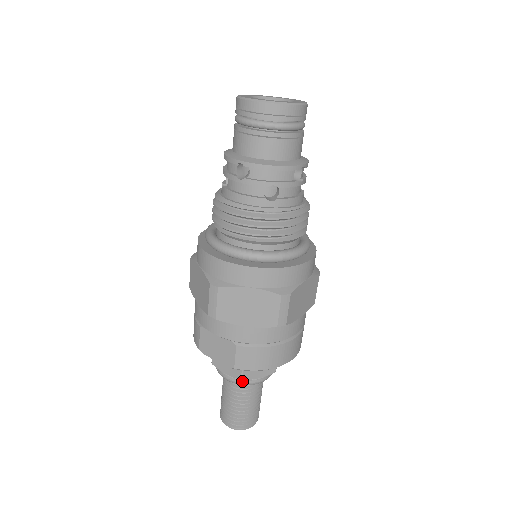
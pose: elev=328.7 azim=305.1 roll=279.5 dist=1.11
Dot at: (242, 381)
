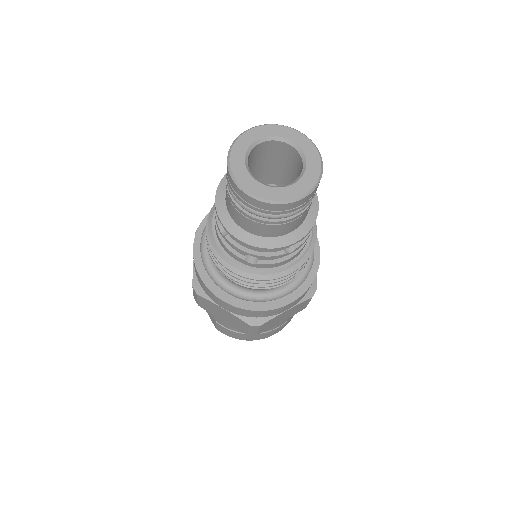
Dot at: occluded
